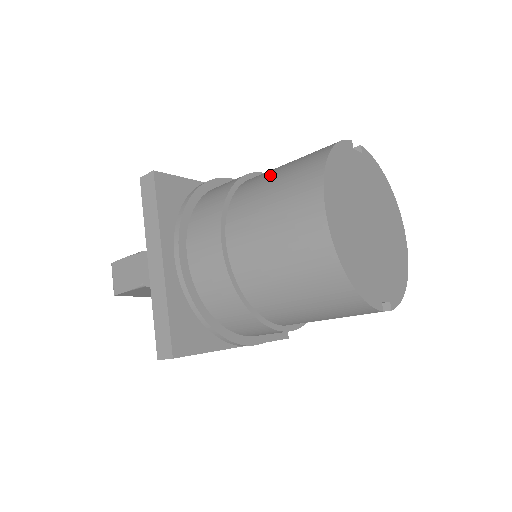
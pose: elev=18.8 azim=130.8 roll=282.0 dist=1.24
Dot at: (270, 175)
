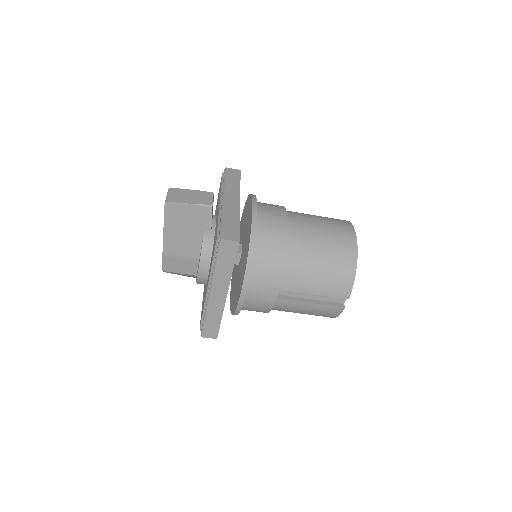
Dot at: occluded
